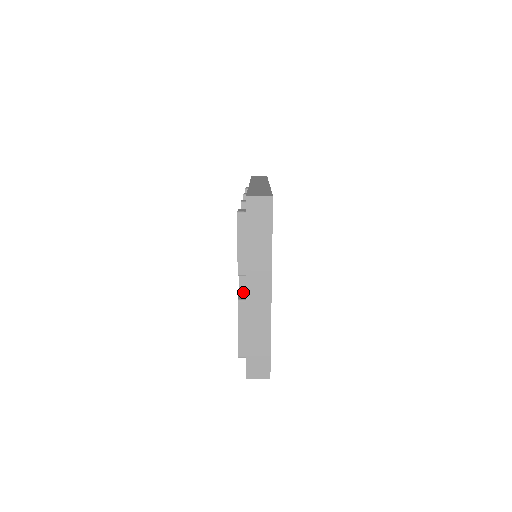
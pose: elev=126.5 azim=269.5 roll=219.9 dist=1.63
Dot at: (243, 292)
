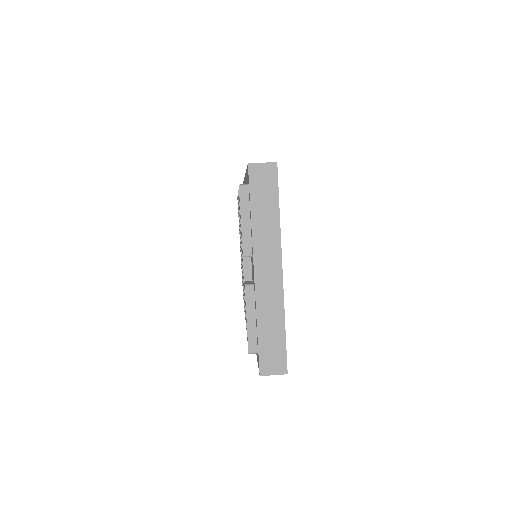
Dot at: occluded
